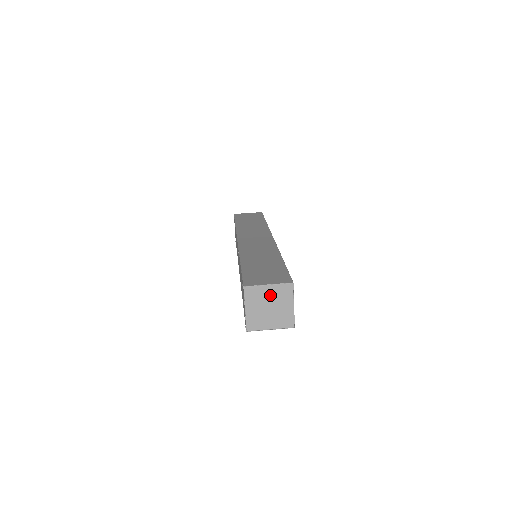
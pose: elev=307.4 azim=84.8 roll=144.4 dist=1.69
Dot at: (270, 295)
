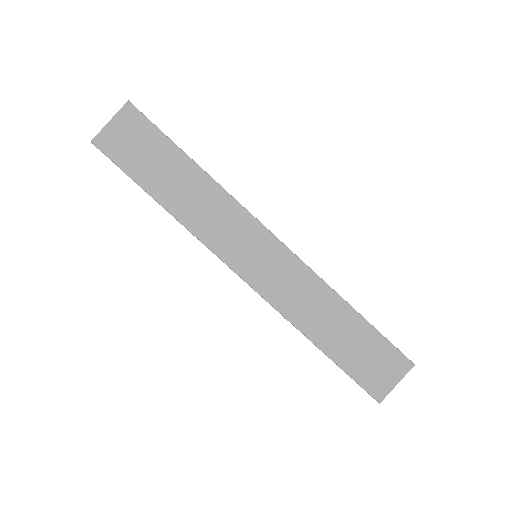
Dot at: occluded
